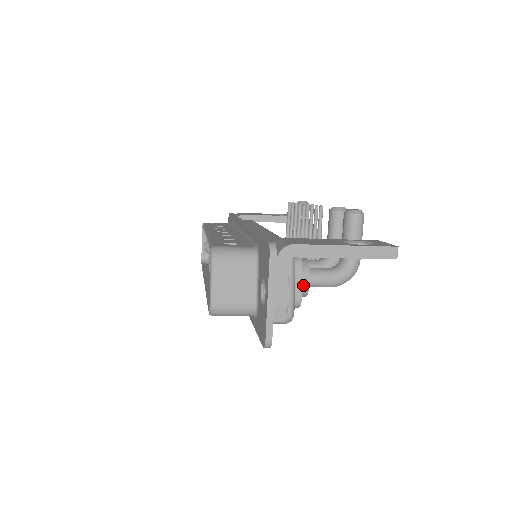
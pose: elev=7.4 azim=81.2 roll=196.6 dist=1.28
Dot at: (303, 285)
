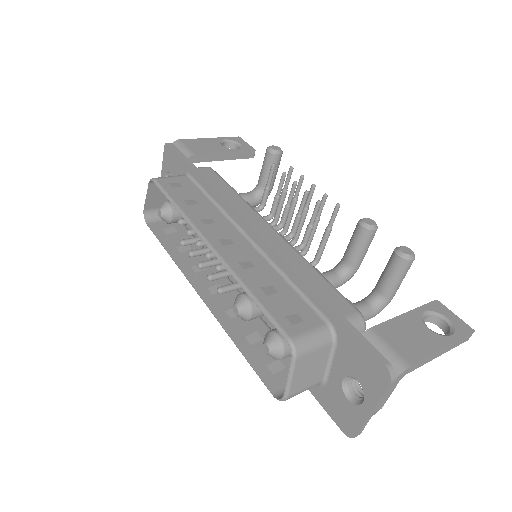
Dot at: occluded
